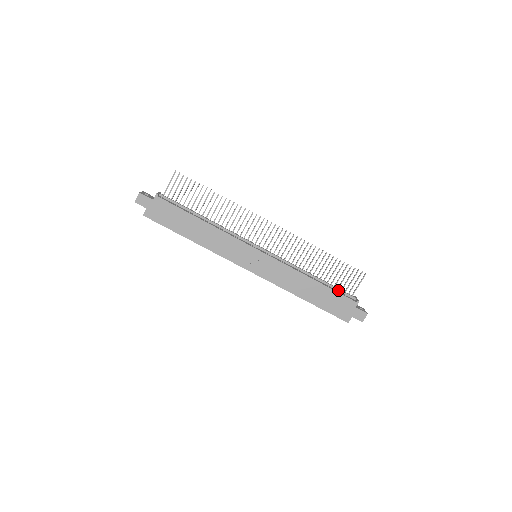
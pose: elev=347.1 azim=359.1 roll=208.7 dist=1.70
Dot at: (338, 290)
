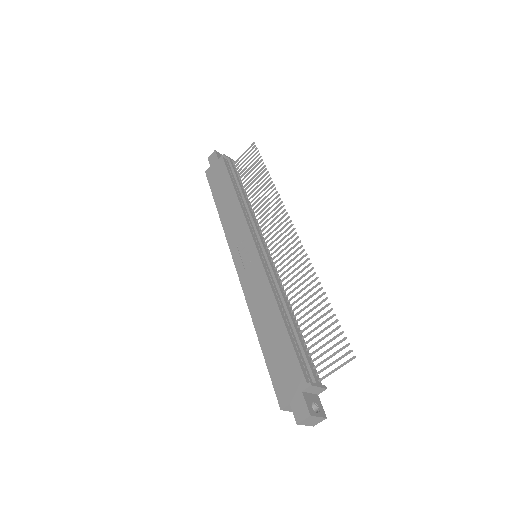
Dot at: (303, 353)
